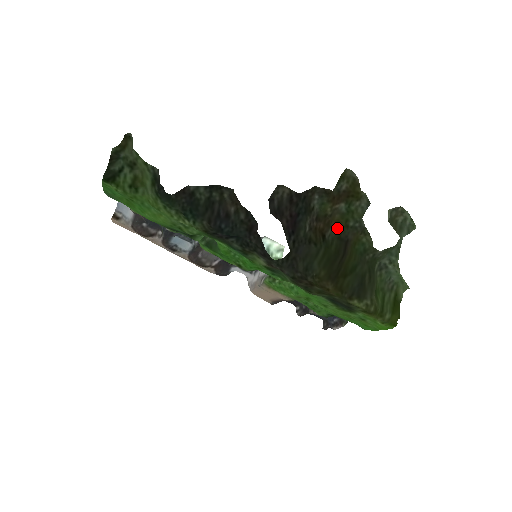
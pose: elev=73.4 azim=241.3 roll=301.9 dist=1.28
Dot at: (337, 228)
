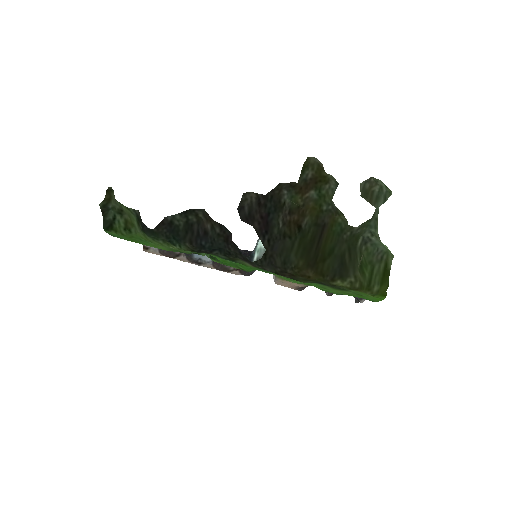
Dot at: (313, 215)
